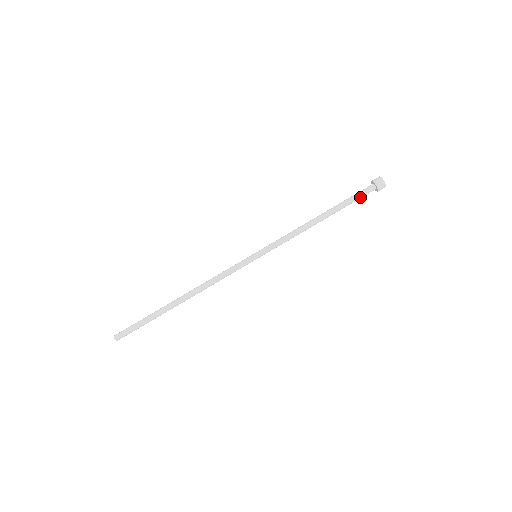
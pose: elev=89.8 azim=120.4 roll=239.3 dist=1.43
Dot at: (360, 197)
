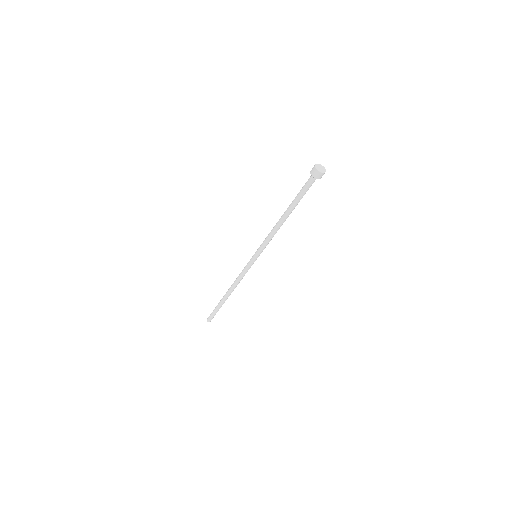
Dot at: (306, 189)
